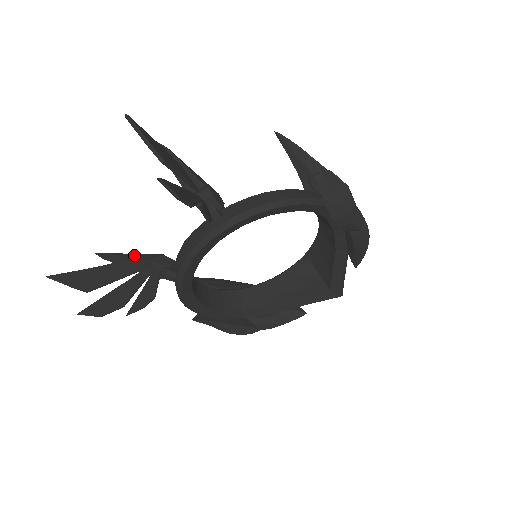
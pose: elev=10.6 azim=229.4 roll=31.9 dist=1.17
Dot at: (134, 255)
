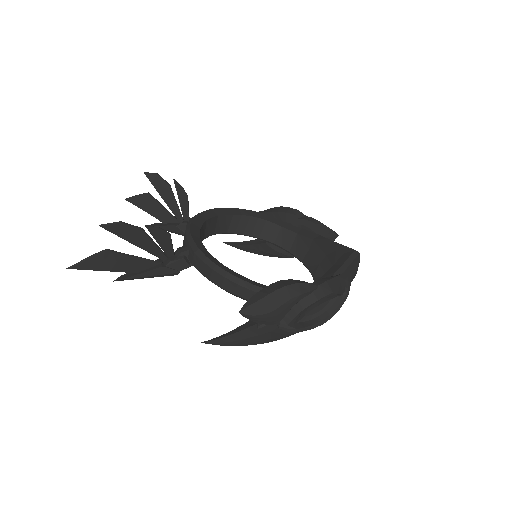
Dot at: occluded
